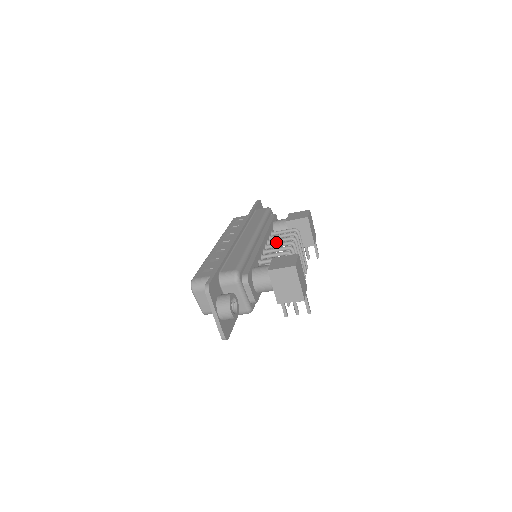
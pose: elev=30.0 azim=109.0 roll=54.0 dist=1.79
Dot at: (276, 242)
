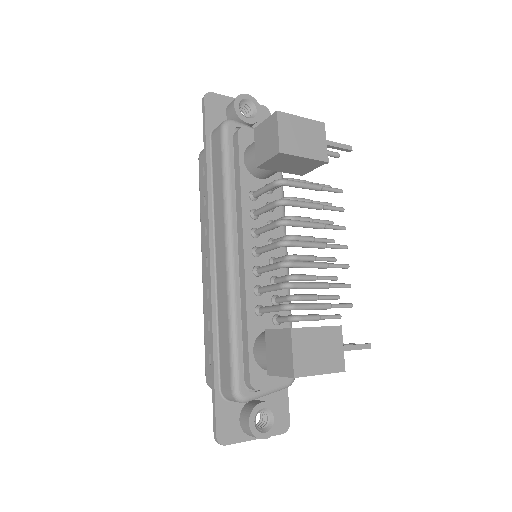
Dot at: (264, 232)
